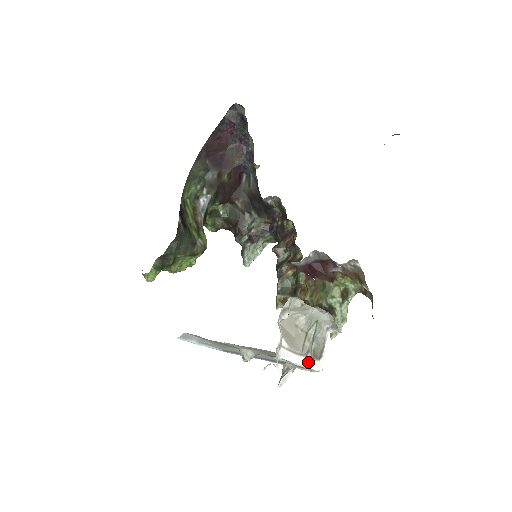
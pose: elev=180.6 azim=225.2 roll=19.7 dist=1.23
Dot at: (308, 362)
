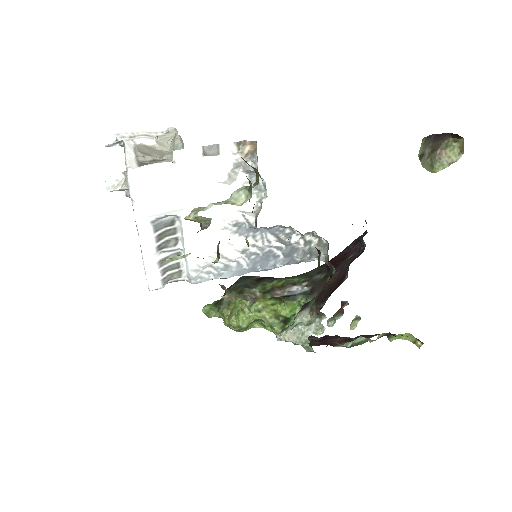
Dot at: (132, 160)
